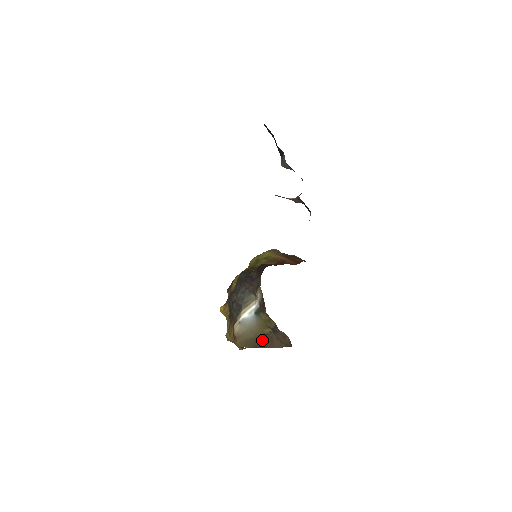
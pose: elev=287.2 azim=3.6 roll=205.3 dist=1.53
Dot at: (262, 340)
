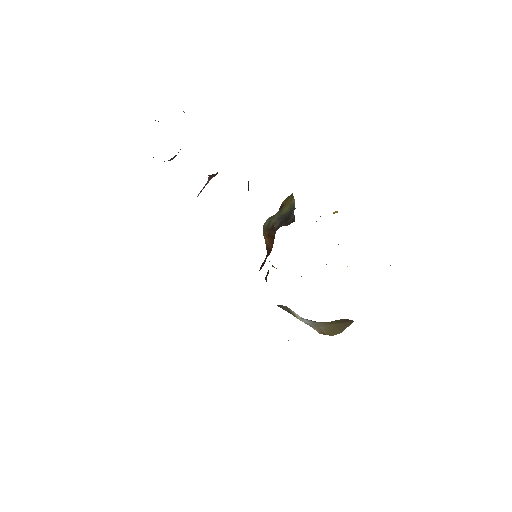
Dot at: (344, 320)
